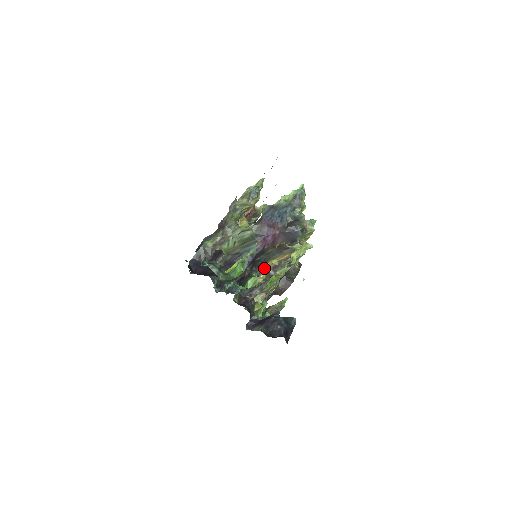
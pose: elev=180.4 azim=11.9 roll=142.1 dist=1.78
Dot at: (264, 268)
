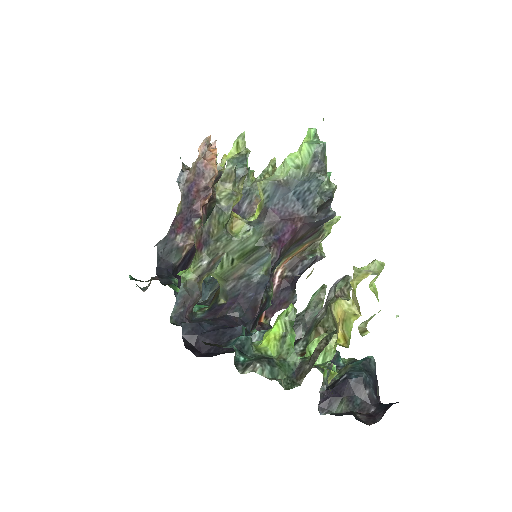
Dot at: (275, 272)
